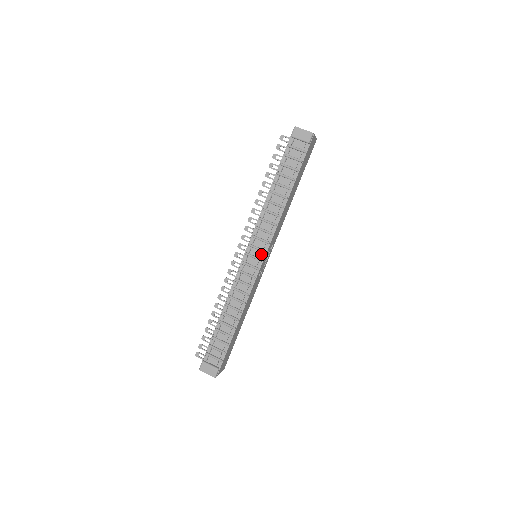
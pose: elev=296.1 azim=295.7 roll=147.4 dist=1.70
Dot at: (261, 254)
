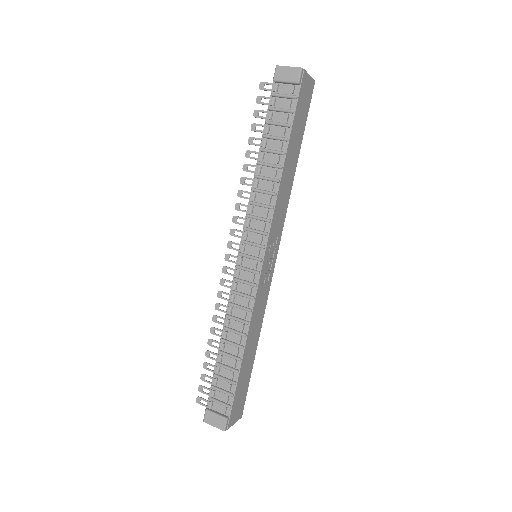
Dot at: (259, 251)
